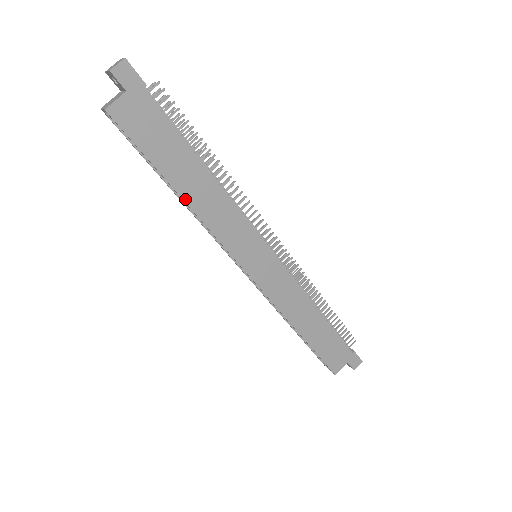
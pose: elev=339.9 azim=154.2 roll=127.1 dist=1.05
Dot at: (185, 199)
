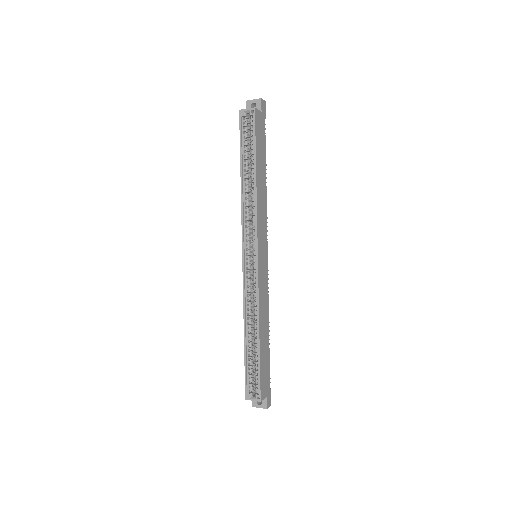
Dot at: (257, 181)
